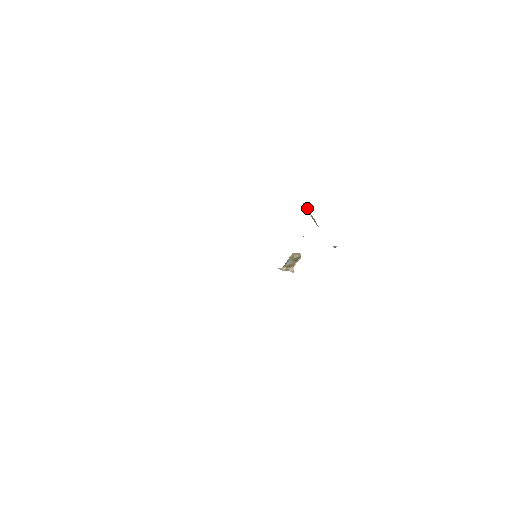
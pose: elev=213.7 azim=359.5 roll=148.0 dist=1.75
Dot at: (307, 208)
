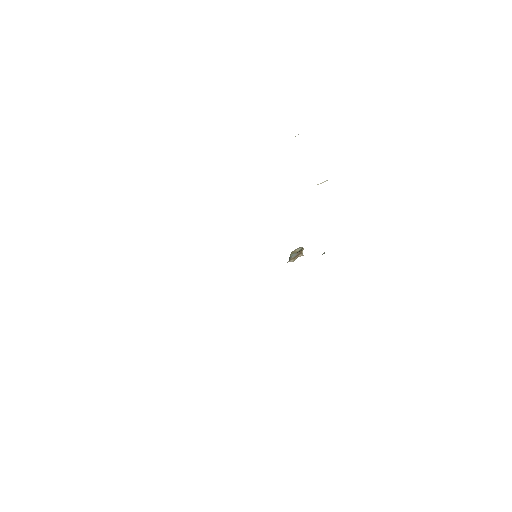
Dot at: occluded
